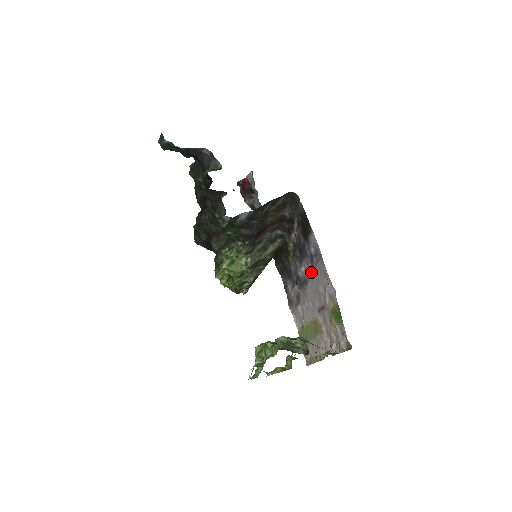
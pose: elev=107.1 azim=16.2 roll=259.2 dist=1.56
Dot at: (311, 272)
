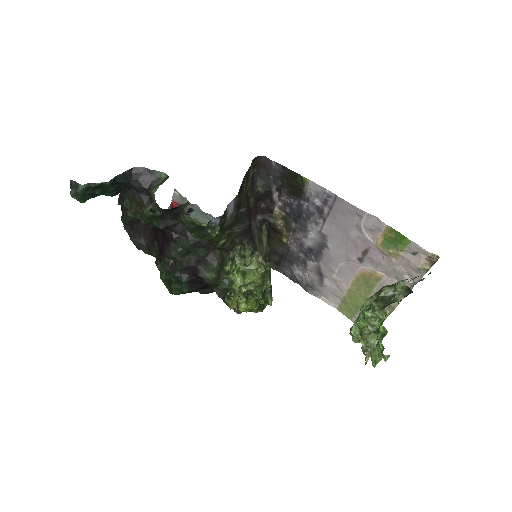
Dot at: (327, 227)
